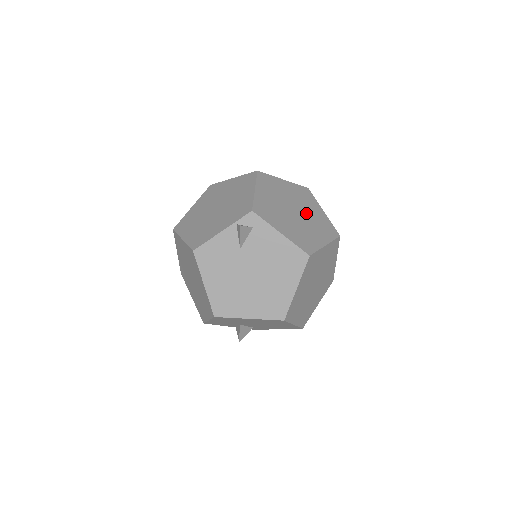
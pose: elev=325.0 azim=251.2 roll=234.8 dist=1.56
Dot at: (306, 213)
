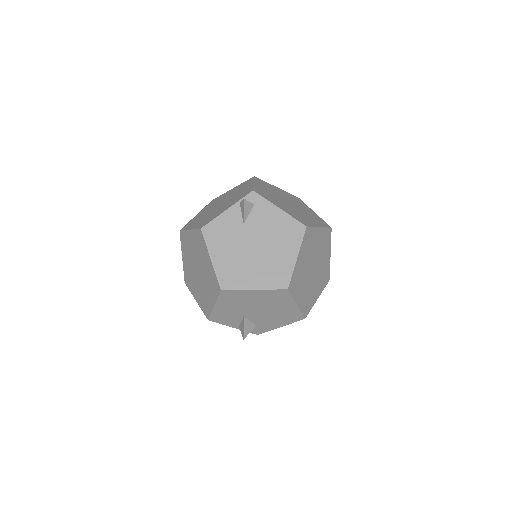
Dot at: (299, 207)
